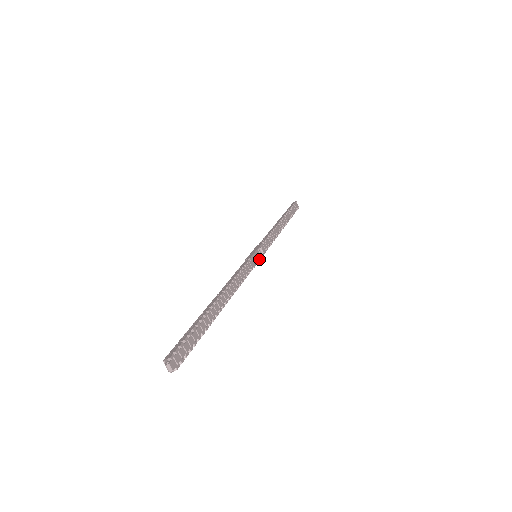
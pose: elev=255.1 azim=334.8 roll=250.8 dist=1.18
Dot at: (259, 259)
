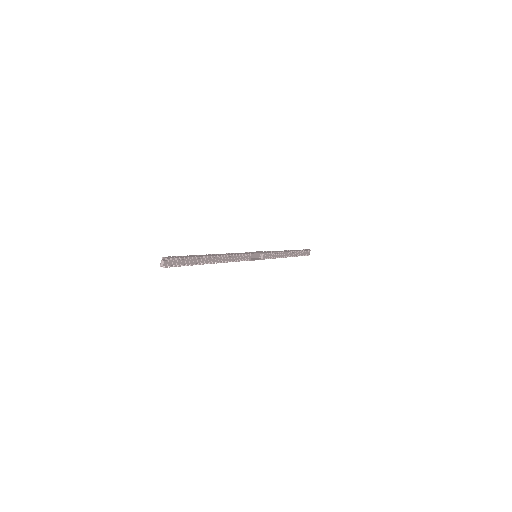
Dot at: (256, 259)
